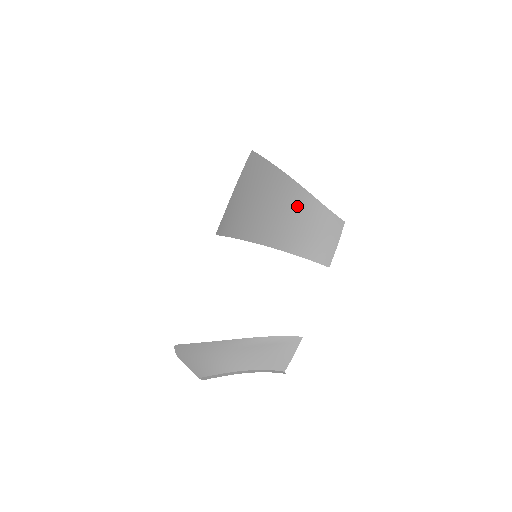
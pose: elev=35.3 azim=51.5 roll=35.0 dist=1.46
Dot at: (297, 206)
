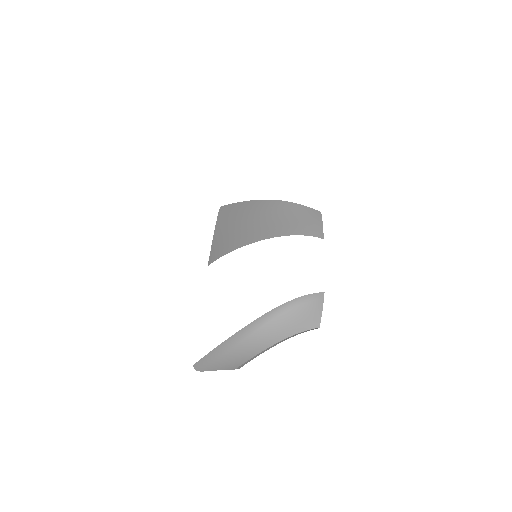
Dot at: (279, 210)
